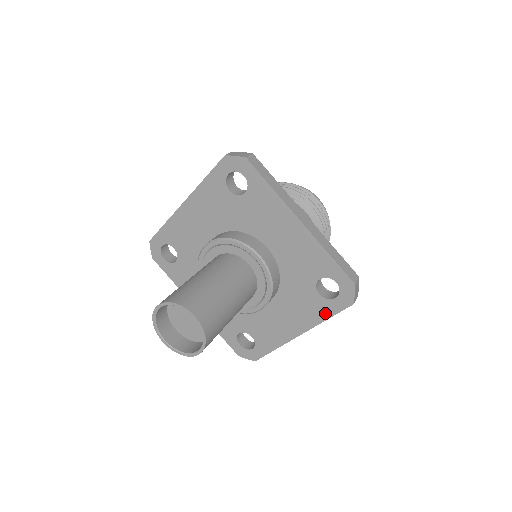
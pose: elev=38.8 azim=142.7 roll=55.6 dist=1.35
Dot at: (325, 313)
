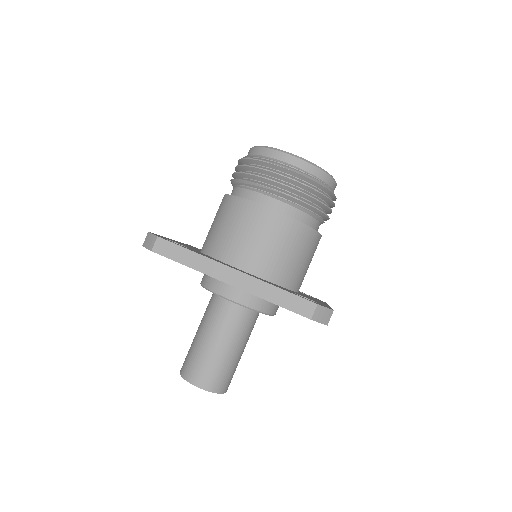
Dot at: occluded
